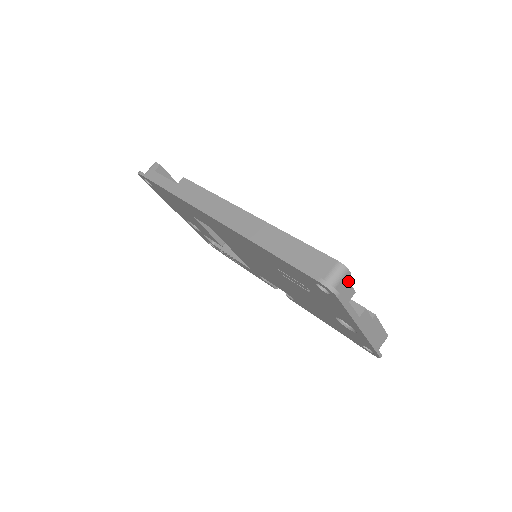
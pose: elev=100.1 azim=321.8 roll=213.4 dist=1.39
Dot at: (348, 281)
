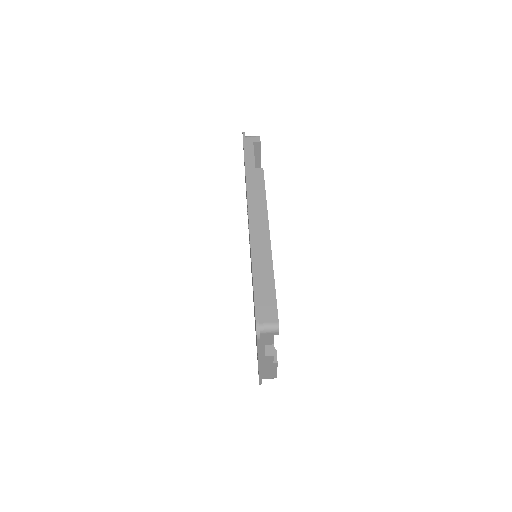
Dot at: occluded
